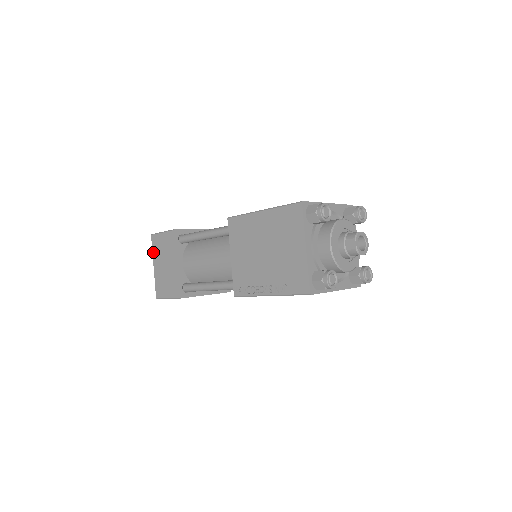
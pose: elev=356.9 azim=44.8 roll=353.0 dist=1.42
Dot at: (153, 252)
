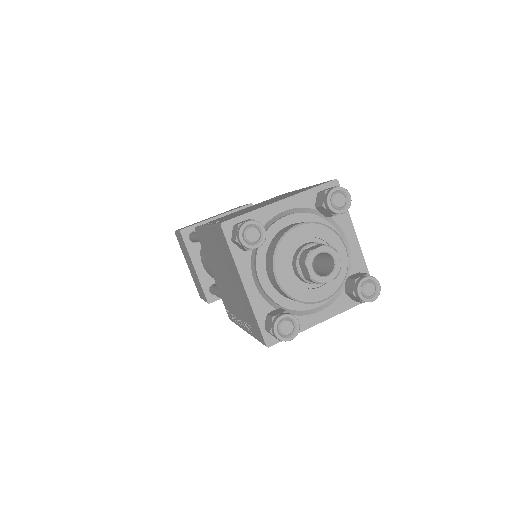
Dot at: occluded
